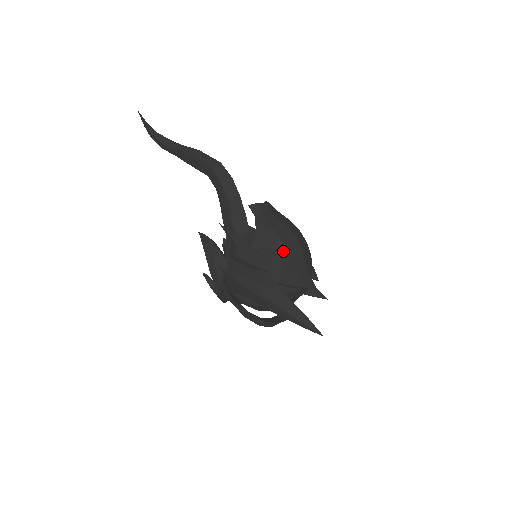
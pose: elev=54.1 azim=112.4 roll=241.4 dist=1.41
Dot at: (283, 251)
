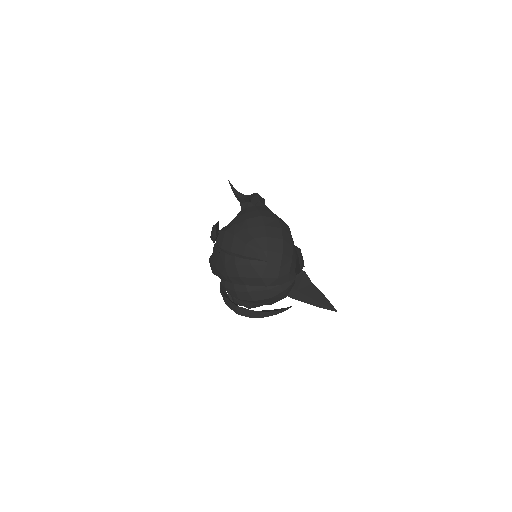
Dot at: (244, 227)
